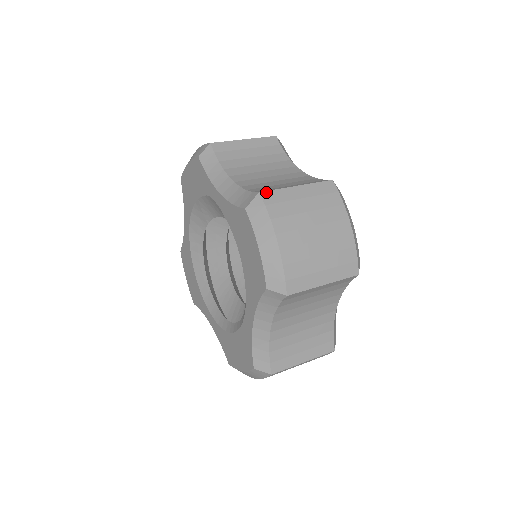
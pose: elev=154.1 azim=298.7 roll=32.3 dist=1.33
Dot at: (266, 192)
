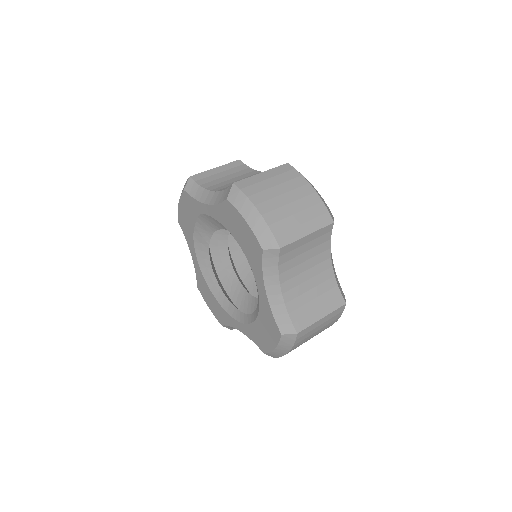
Dot at: (238, 182)
